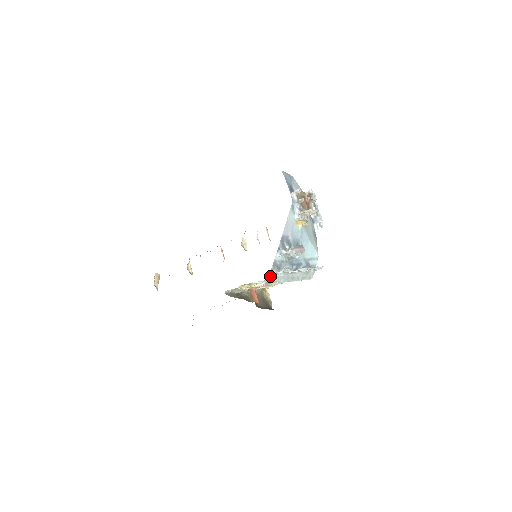
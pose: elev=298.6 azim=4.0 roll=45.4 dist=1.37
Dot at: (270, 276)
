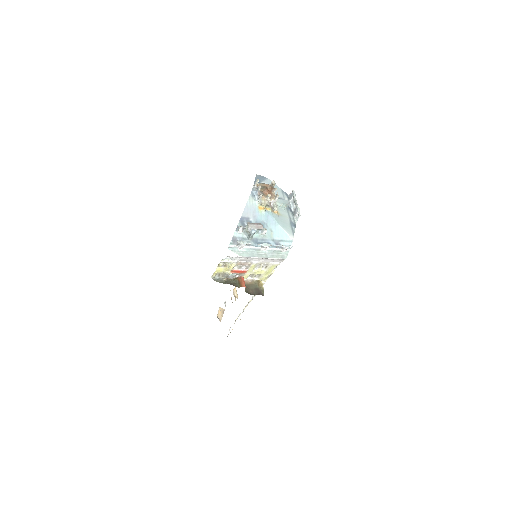
Dot at: (229, 249)
